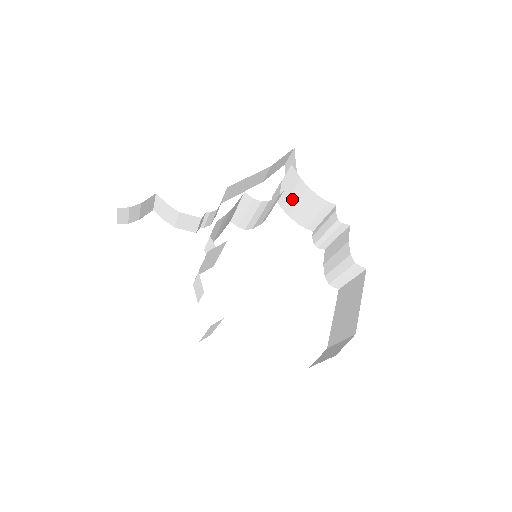
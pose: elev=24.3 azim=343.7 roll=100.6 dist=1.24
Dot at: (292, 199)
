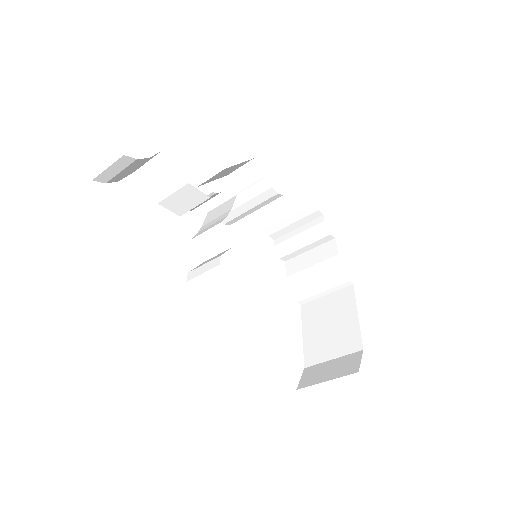
Dot at: occluded
